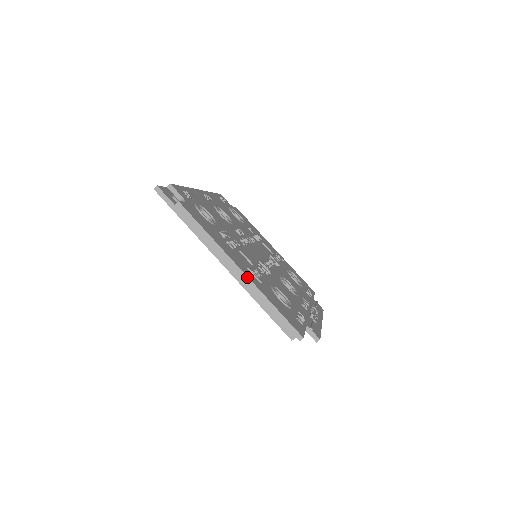
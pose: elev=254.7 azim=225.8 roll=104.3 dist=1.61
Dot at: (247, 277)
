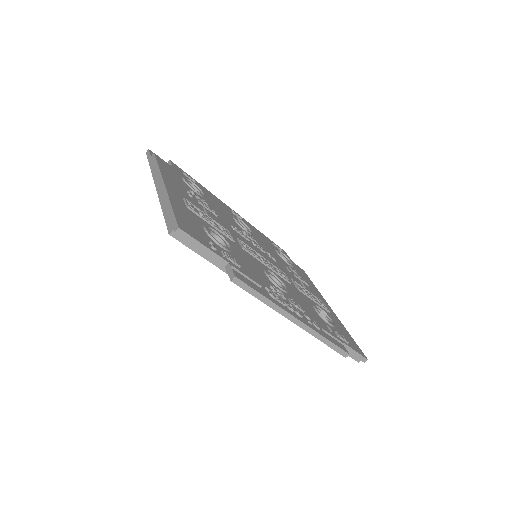
Dot at: (165, 188)
